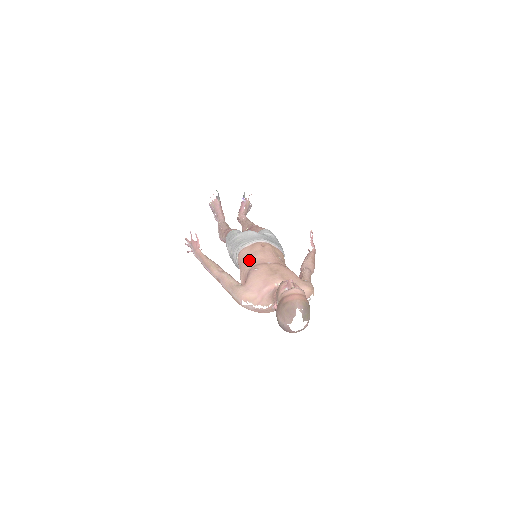
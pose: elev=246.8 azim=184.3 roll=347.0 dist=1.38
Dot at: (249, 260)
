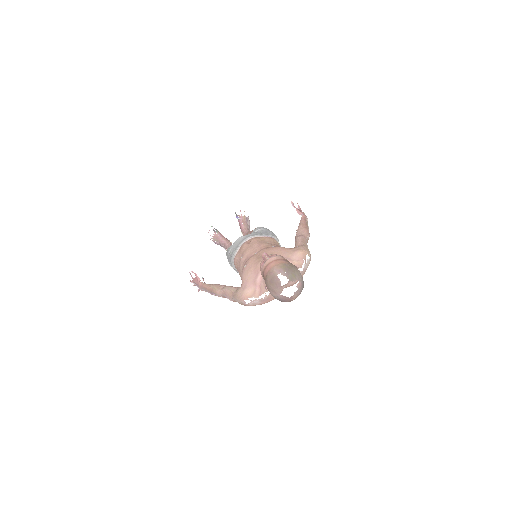
Dot at: (240, 263)
